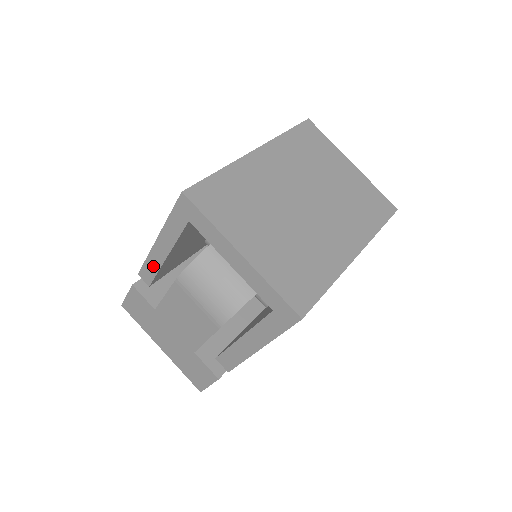
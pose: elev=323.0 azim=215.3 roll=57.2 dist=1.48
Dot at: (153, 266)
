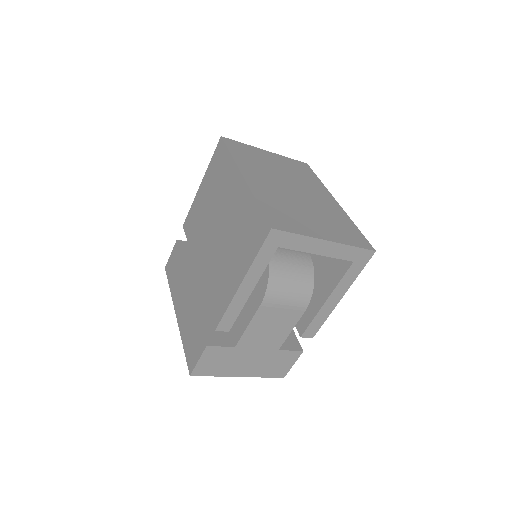
Dot at: (235, 310)
